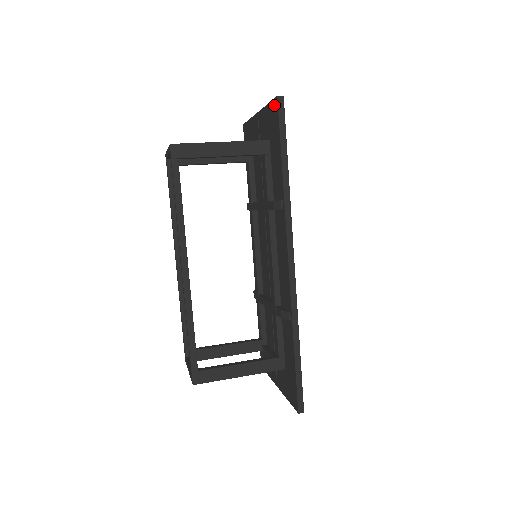
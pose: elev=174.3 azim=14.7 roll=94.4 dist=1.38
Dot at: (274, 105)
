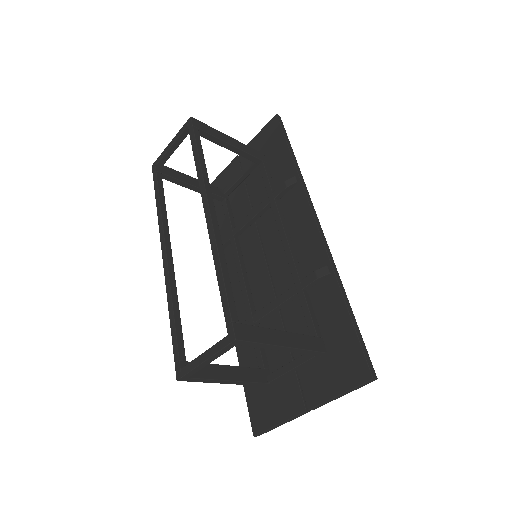
Dot at: (271, 123)
